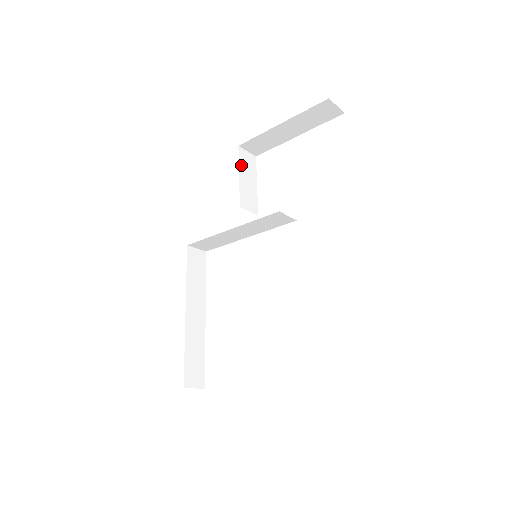
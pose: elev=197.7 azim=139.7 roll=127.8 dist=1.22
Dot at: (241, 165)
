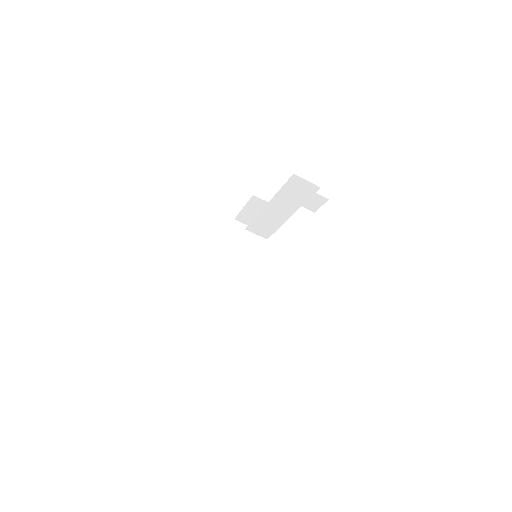
Dot at: occluded
